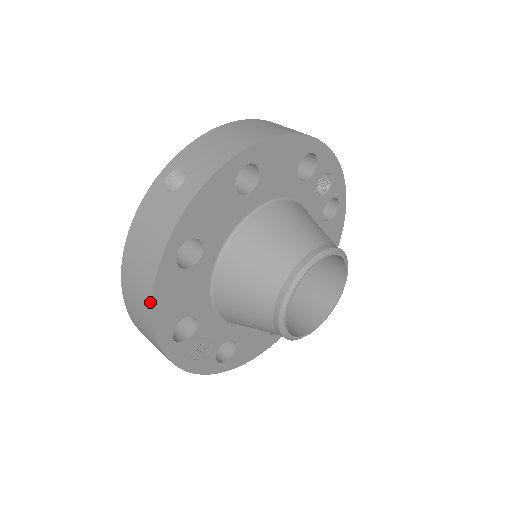
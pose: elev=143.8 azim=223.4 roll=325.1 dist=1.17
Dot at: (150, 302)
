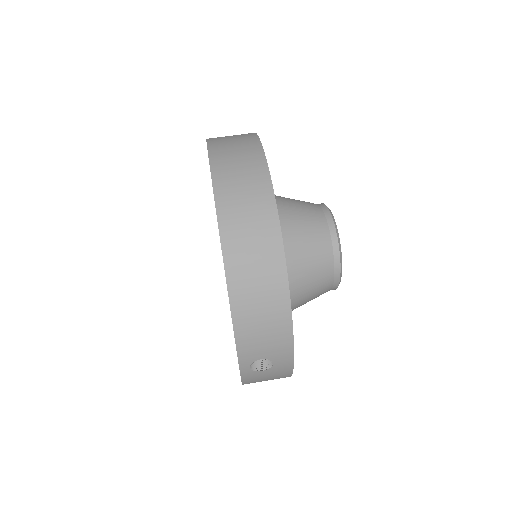
Dot at: occluded
